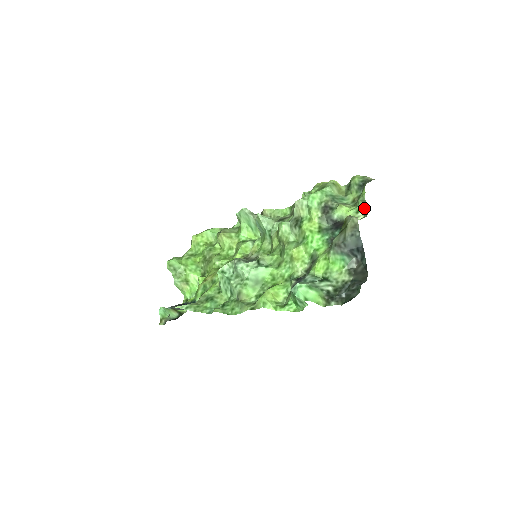
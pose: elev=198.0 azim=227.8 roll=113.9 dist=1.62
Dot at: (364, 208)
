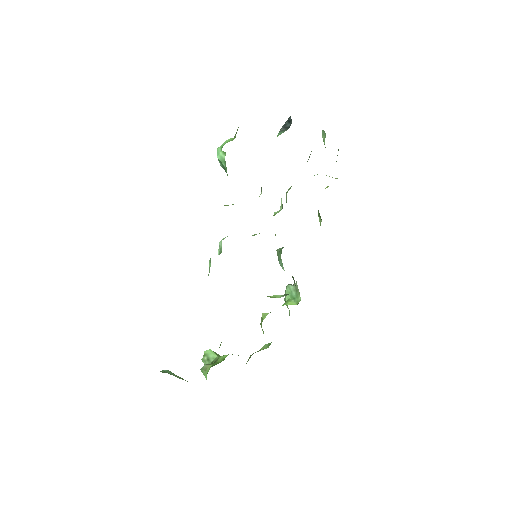
Dot at: (325, 137)
